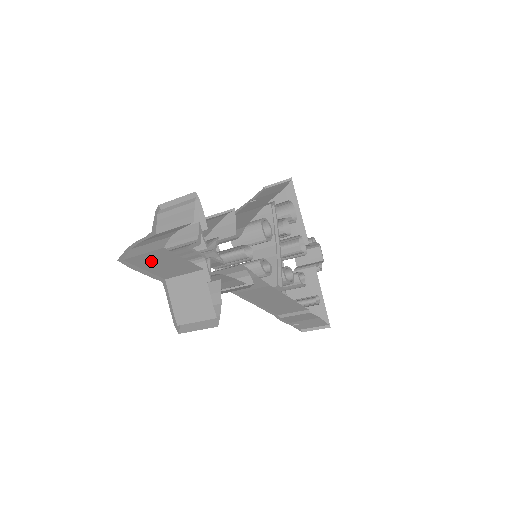
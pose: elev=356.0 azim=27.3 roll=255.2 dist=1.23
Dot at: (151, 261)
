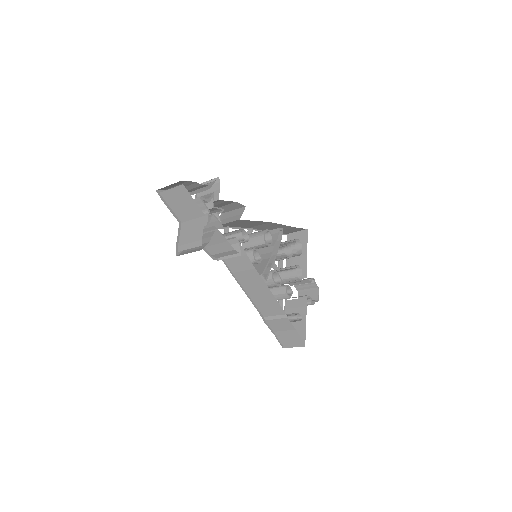
Dot at: (175, 198)
